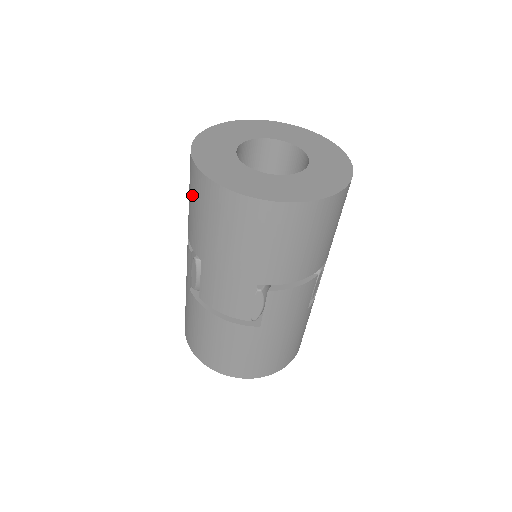
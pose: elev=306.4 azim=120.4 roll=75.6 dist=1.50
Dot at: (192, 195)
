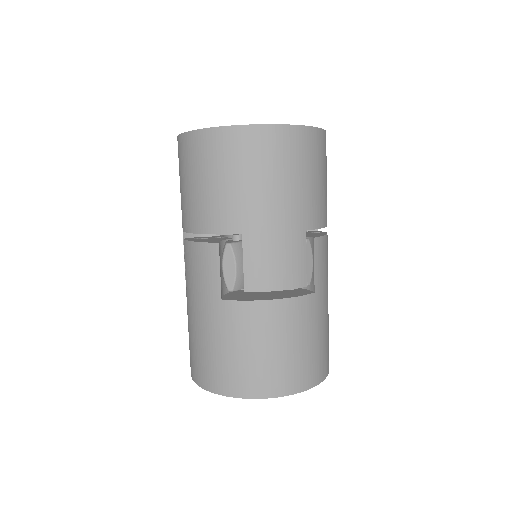
Dot at: (212, 167)
